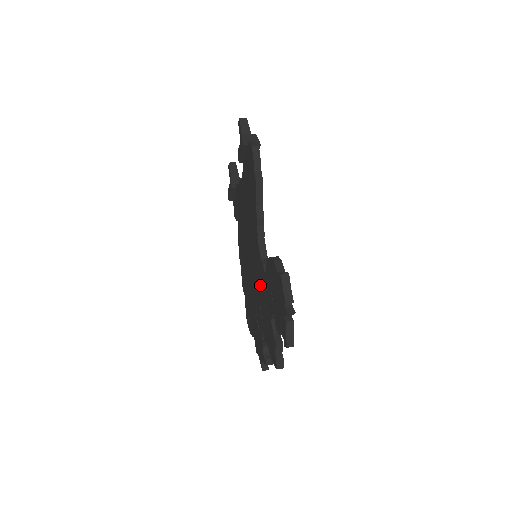
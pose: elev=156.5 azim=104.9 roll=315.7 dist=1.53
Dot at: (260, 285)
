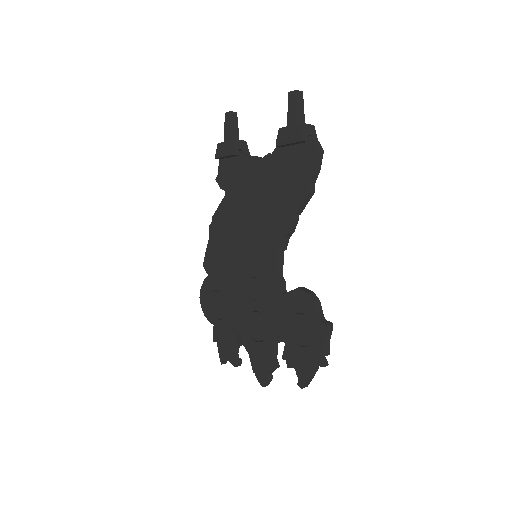
Dot at: (260, 296)
